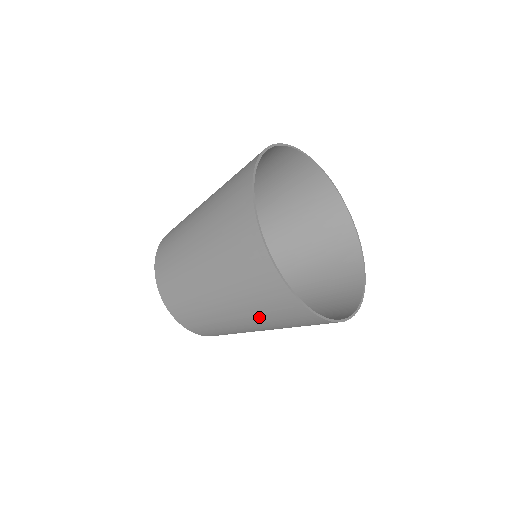
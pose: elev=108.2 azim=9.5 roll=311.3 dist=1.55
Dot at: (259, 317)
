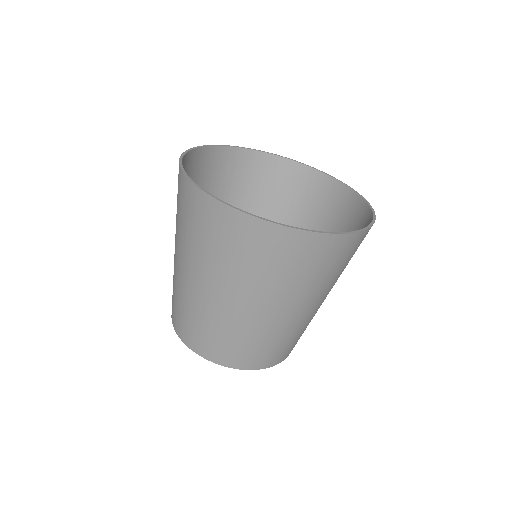
Dot at: (205, 259)
